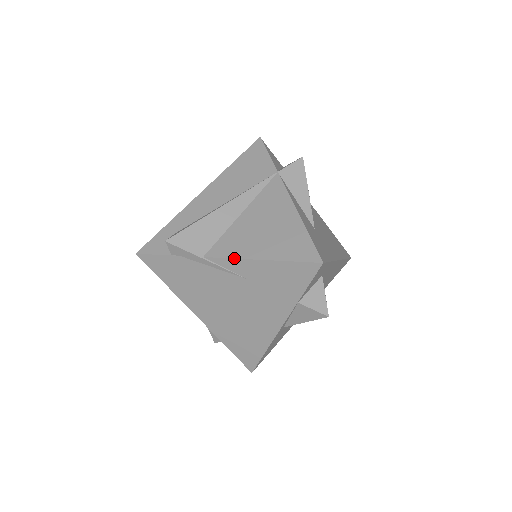
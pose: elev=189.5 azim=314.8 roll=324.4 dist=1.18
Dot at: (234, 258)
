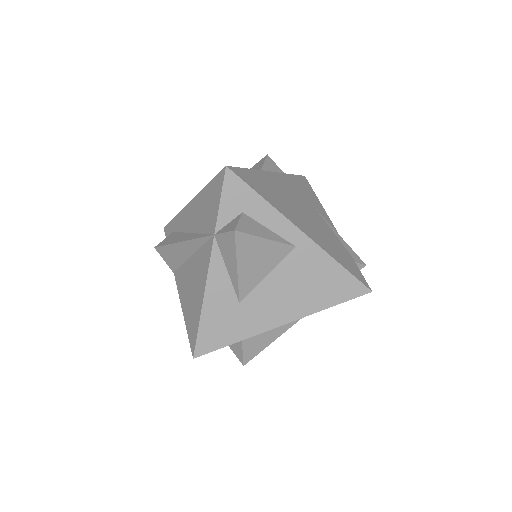
Dot at: (178, 293)
